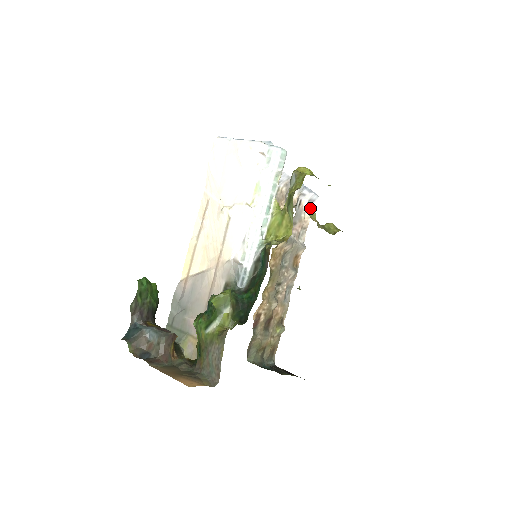
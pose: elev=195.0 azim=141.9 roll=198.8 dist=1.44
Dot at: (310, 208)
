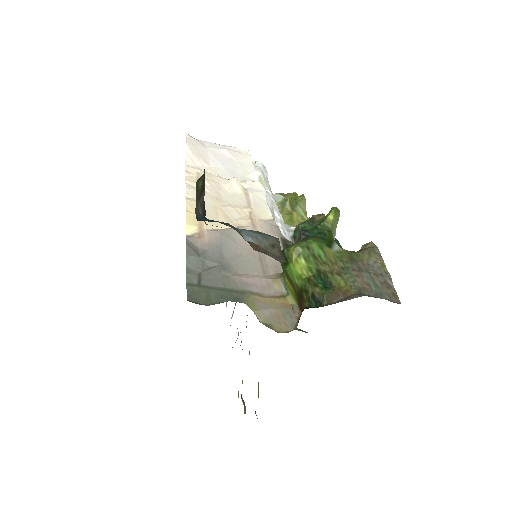
Dot at: occluded
